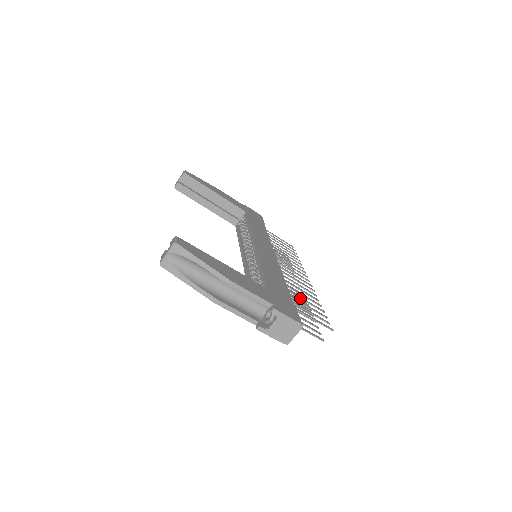
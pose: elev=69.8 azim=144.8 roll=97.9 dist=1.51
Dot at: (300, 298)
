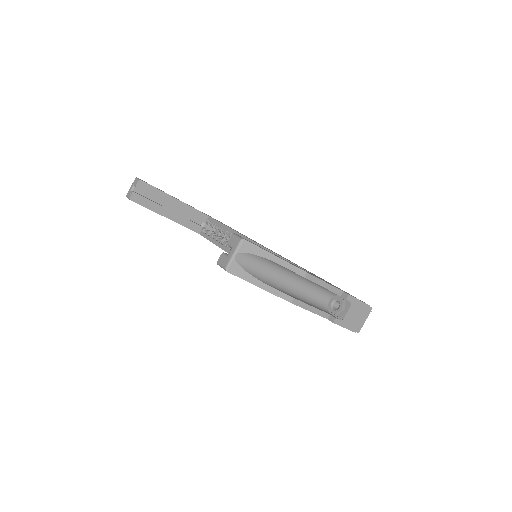
Dot at: occluded
